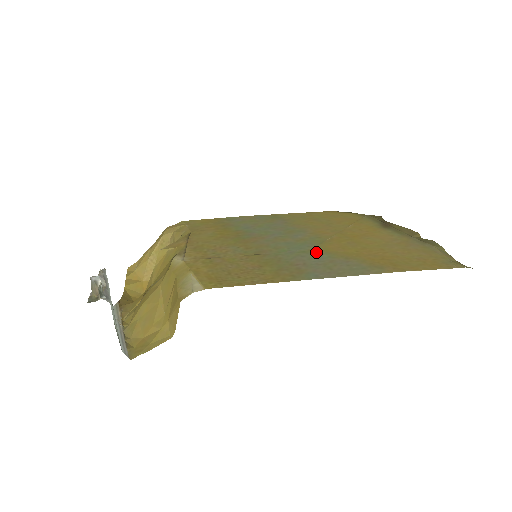
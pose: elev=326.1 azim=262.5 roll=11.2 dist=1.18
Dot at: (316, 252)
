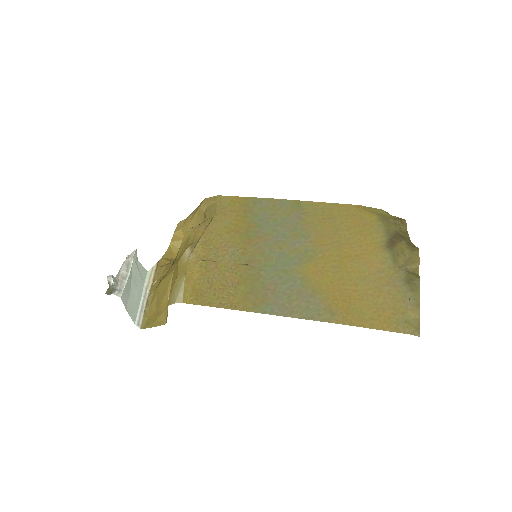
Dot at: (295, 274)
